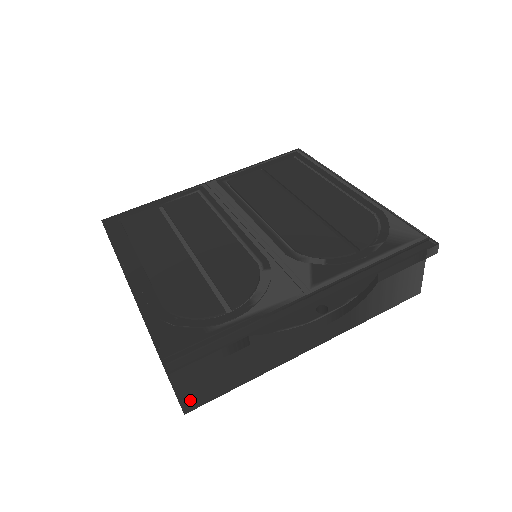
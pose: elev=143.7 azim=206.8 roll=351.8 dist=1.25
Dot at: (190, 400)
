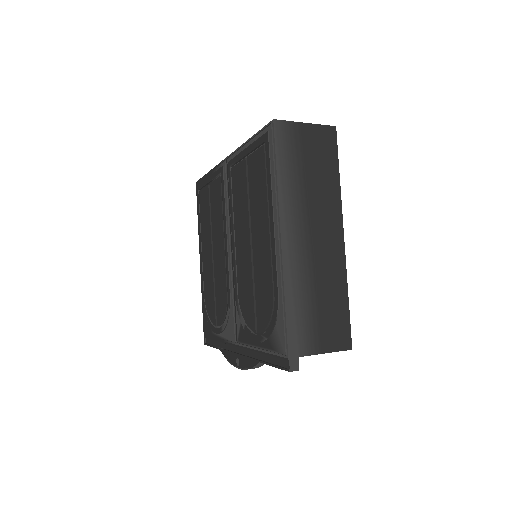
Dot at: occluded
